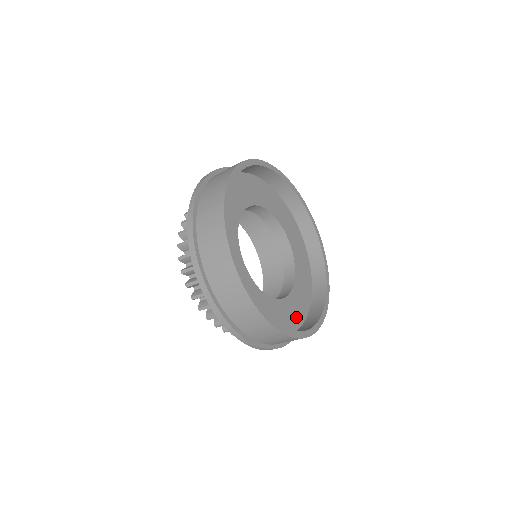
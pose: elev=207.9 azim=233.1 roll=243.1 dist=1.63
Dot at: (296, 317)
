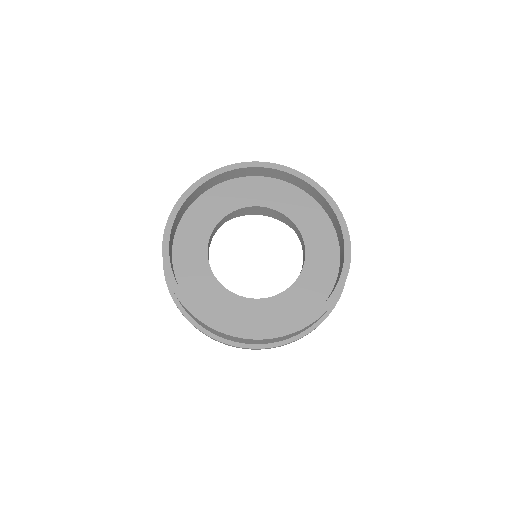
Dot at: (252, 323)
